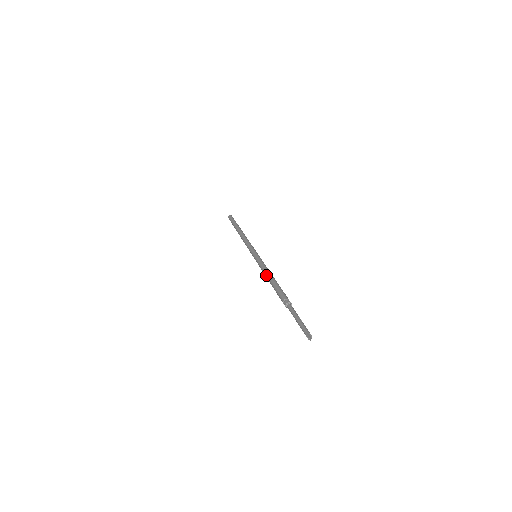
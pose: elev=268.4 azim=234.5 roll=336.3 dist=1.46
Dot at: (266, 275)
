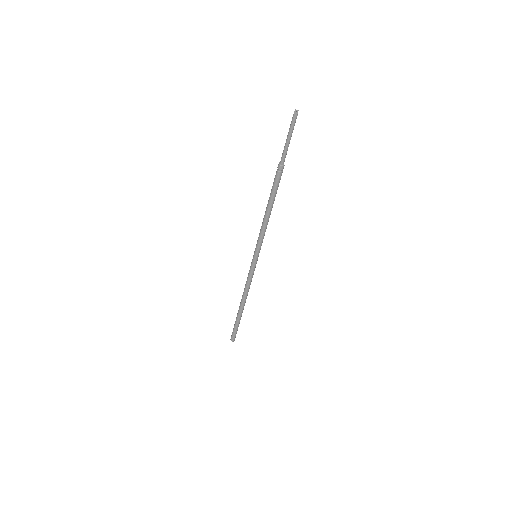
Dot at: (264, 217)
